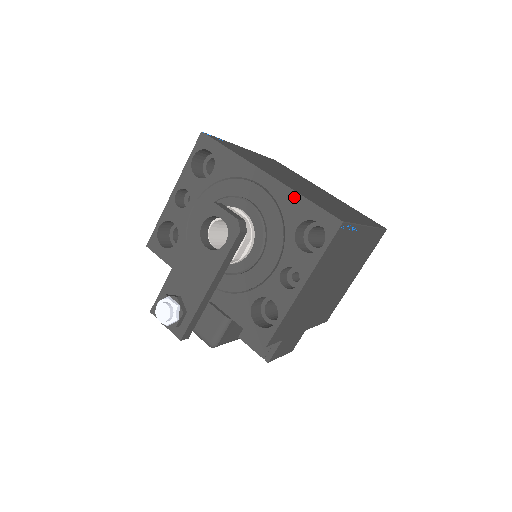
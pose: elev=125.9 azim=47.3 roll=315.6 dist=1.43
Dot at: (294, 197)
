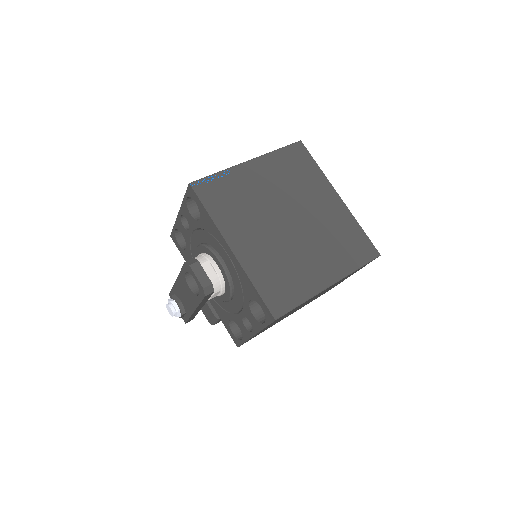
Dot at: (247, 280)
